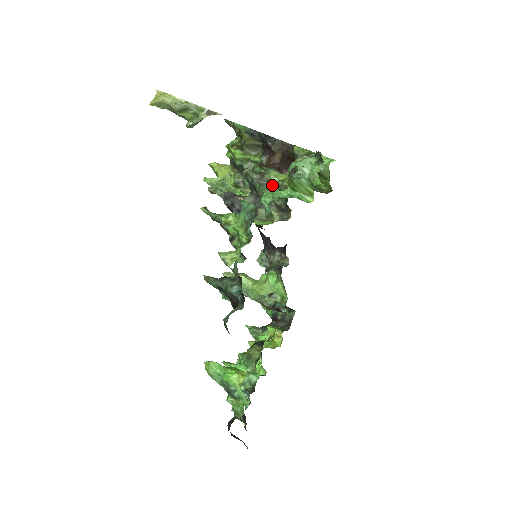
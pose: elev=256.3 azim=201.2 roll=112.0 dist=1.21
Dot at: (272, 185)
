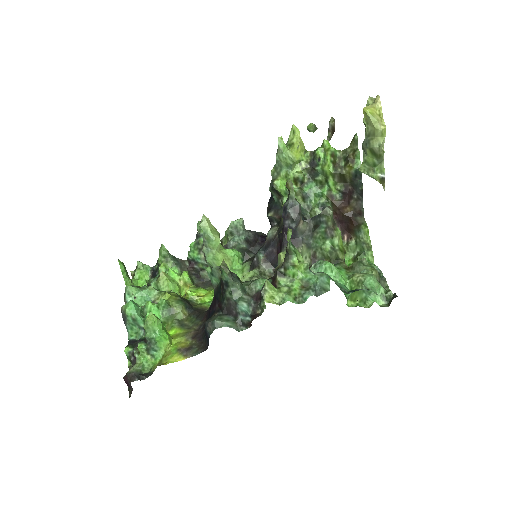
Dot at: (330, 241)
